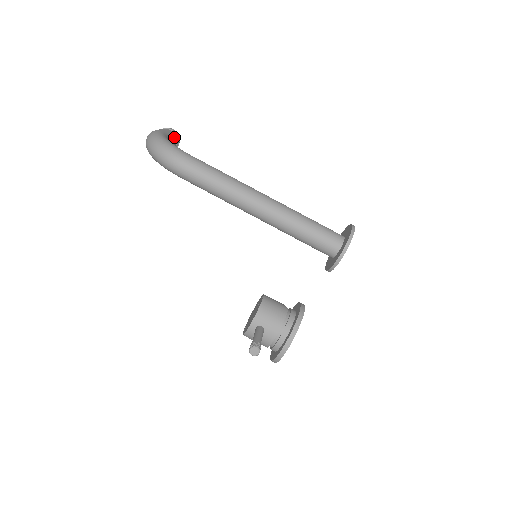
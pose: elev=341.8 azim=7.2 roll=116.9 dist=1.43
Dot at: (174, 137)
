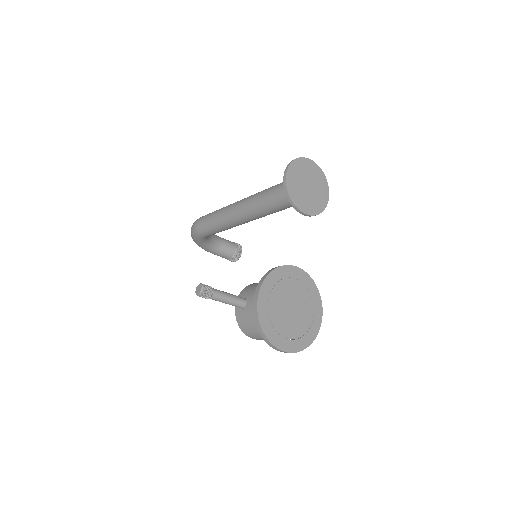
Dot at: (231, 243)
